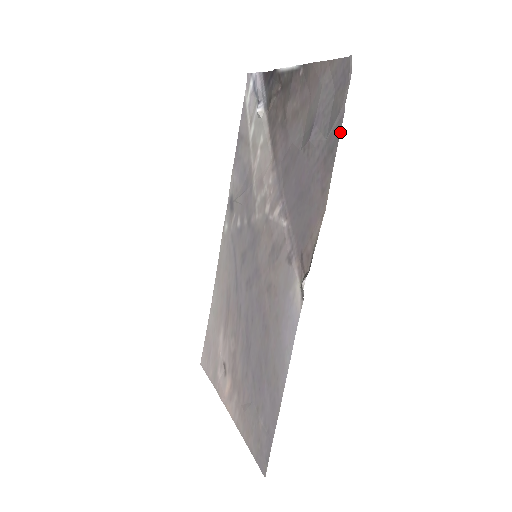
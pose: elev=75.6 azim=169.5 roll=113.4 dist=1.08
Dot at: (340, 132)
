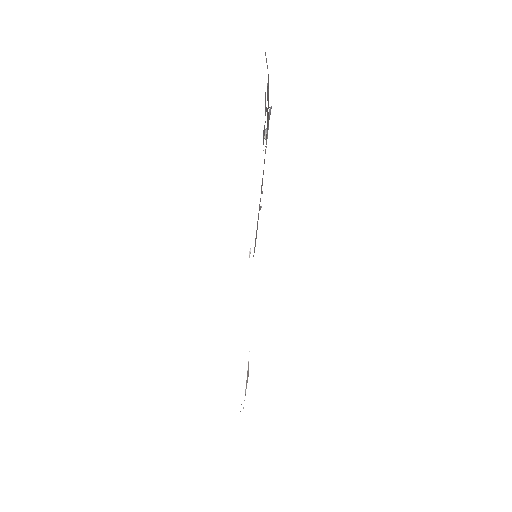
Dot at: occluded
